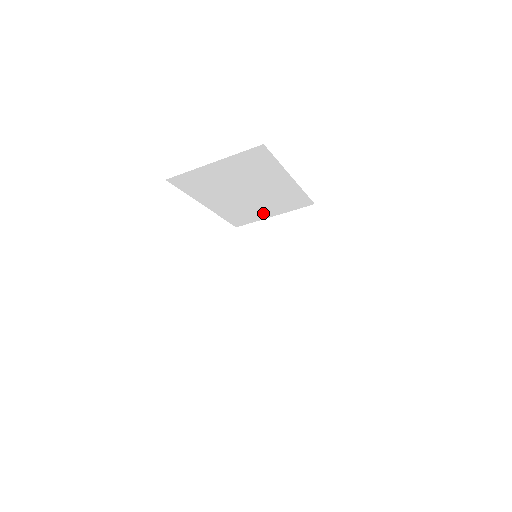
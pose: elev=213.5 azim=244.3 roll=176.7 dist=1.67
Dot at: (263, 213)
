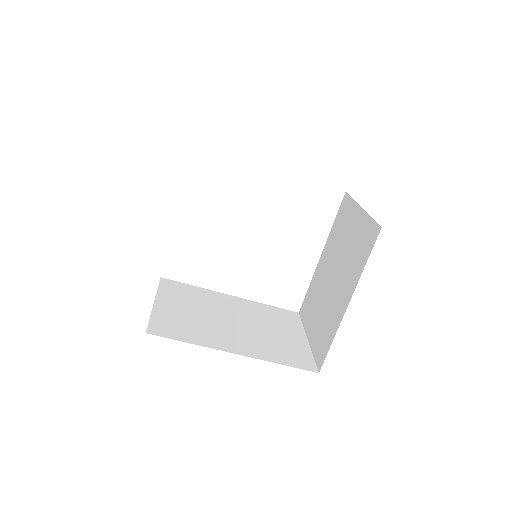
Dot at: occluded
